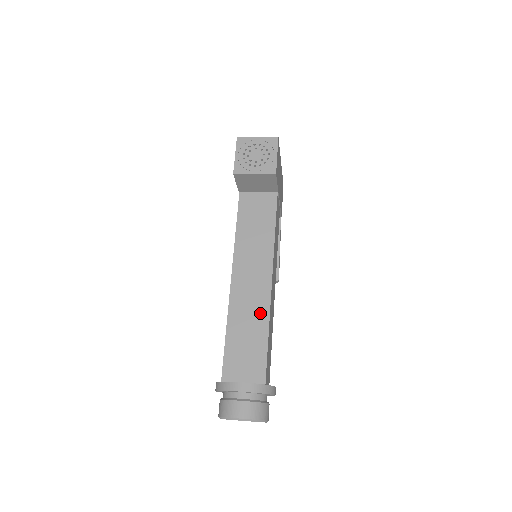
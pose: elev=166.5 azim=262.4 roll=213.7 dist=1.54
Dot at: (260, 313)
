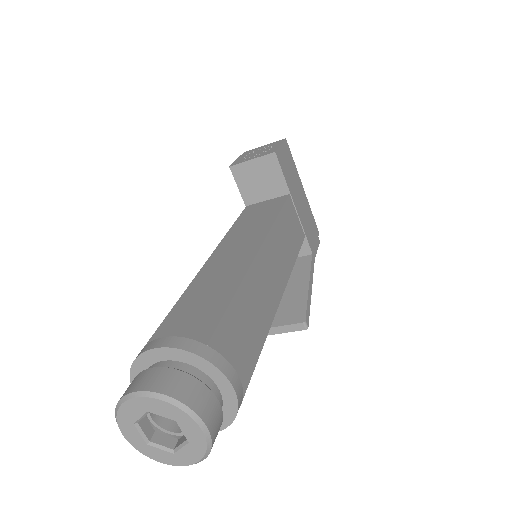
Dot at: (232, 276)
